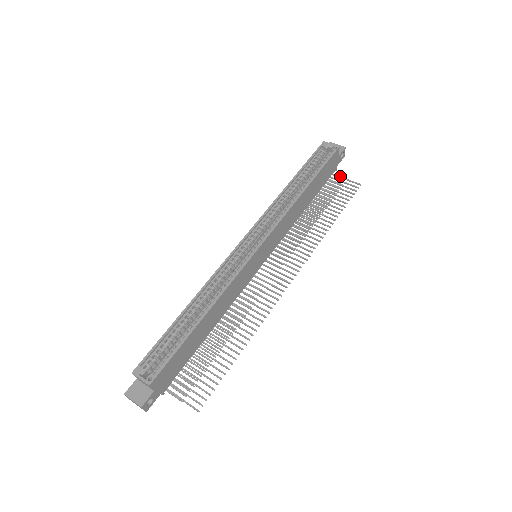
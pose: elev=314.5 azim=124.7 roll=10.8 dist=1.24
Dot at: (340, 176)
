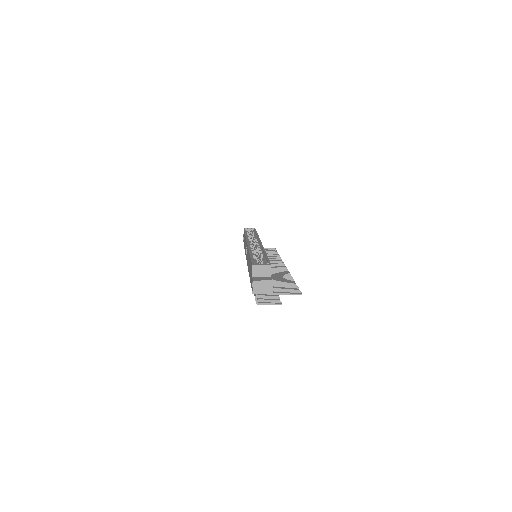
Dot at: occluded
